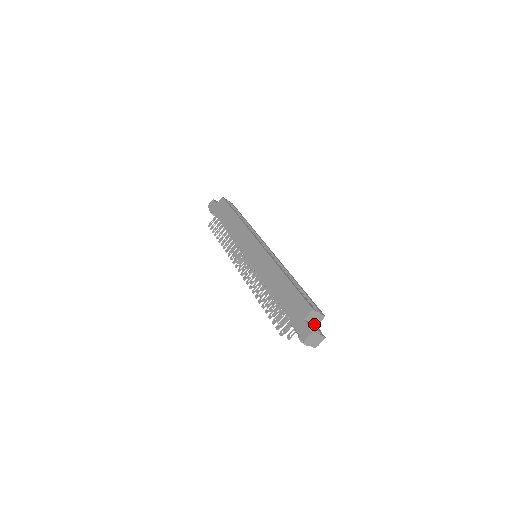
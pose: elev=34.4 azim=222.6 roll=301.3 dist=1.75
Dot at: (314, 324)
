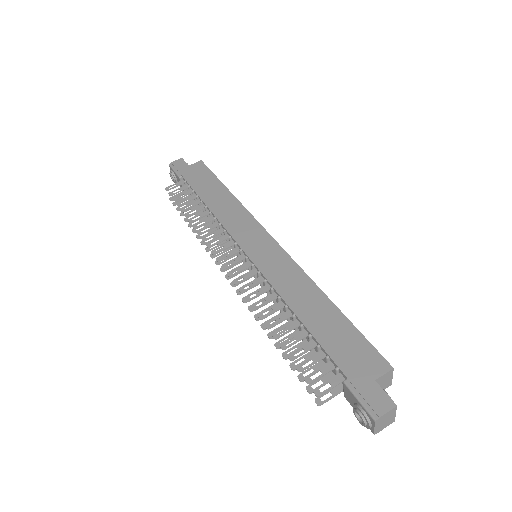
Dot at: occluded
